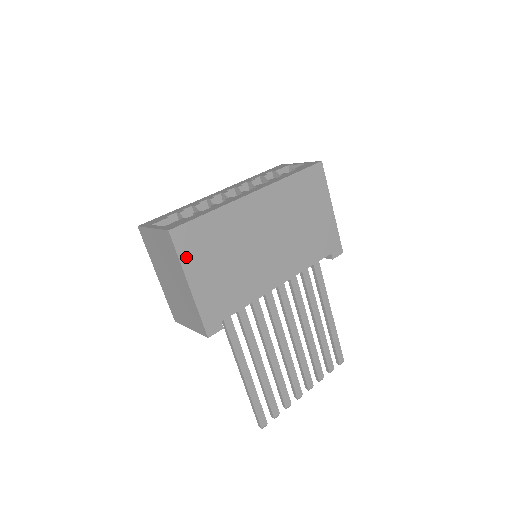
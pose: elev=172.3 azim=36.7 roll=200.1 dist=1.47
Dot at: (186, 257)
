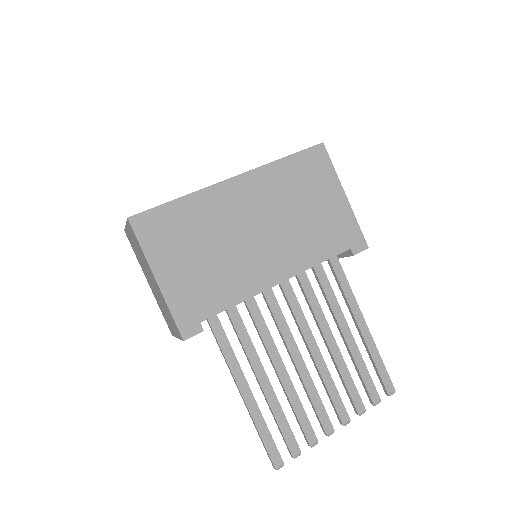
Dot at: (150, 247)
